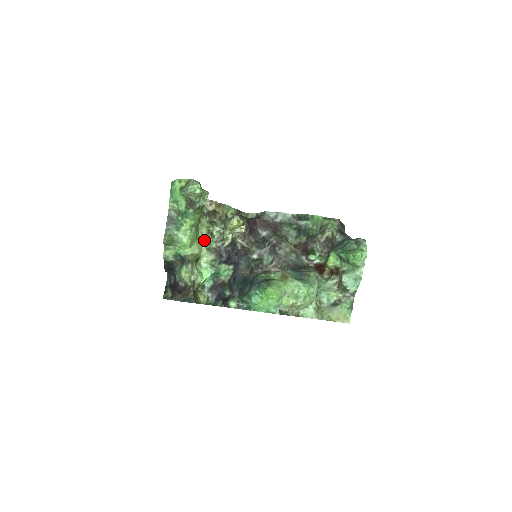
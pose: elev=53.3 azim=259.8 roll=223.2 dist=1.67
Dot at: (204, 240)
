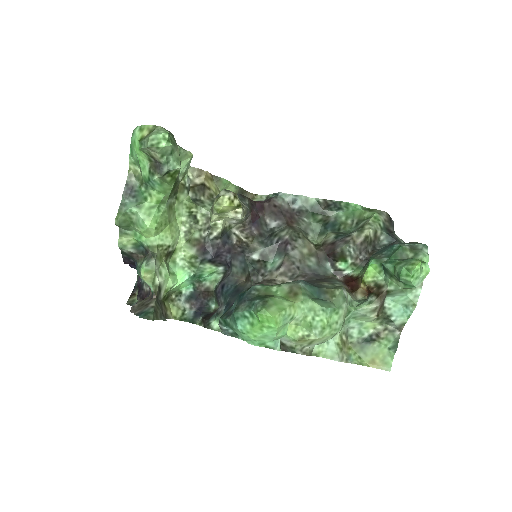
Dot at: (183, 226)
